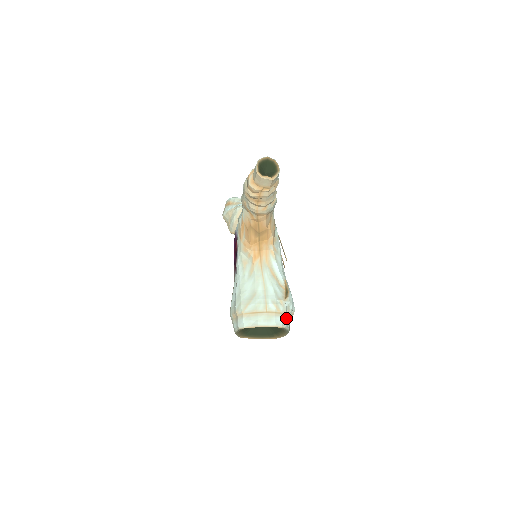
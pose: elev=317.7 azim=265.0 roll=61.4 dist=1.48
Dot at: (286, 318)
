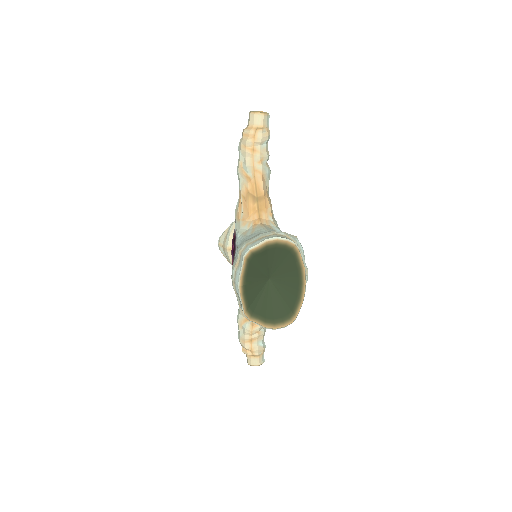
Dot at: occluded
